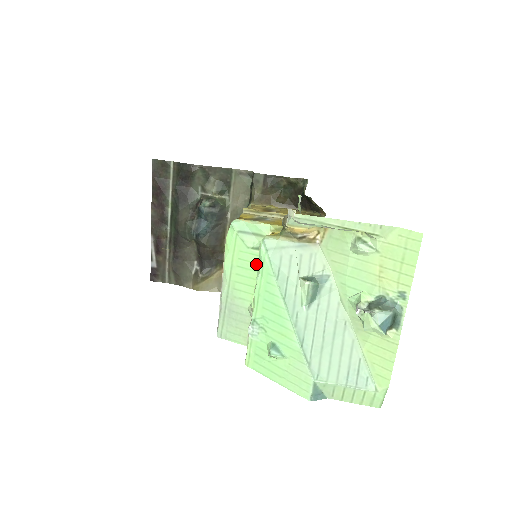
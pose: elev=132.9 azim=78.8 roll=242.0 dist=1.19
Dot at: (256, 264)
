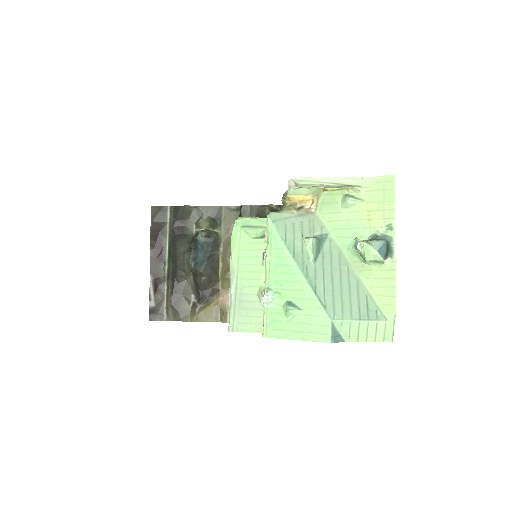
Dot at: (260, 251)
